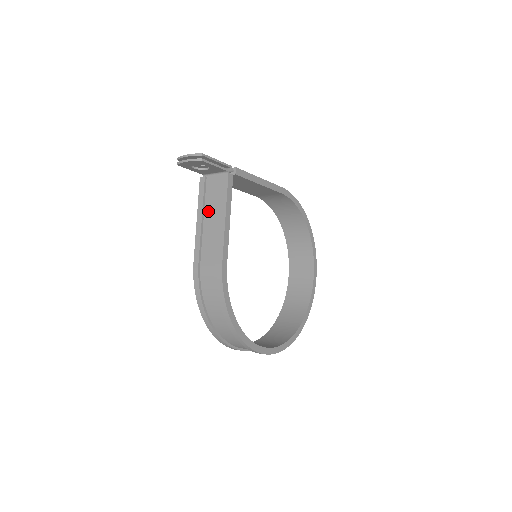
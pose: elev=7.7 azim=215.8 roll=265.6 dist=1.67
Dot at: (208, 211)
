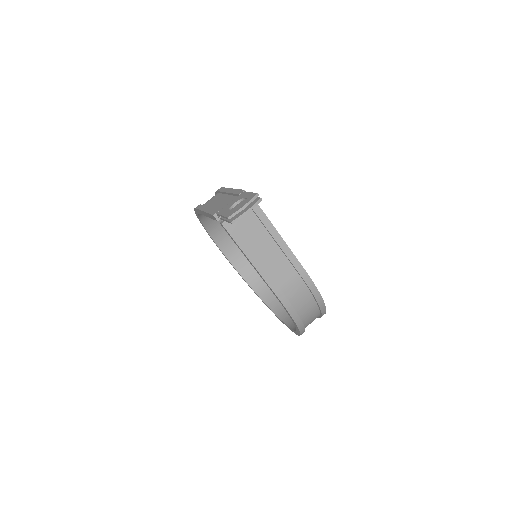
Dot at: (254, 245)
